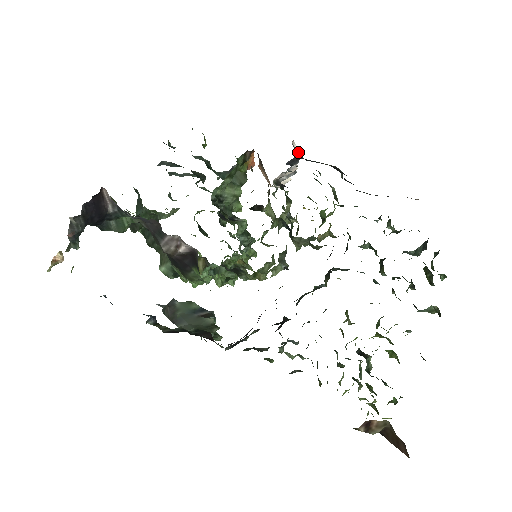
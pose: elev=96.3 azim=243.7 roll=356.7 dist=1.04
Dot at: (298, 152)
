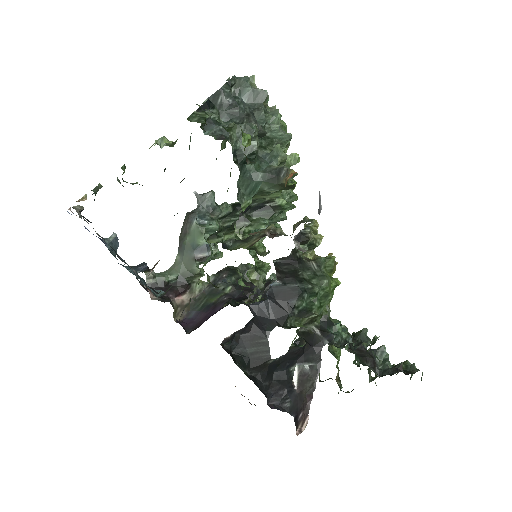
Dot at: (245, 328)
